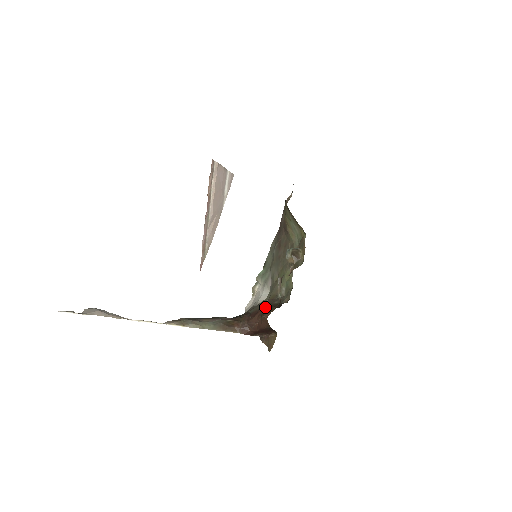
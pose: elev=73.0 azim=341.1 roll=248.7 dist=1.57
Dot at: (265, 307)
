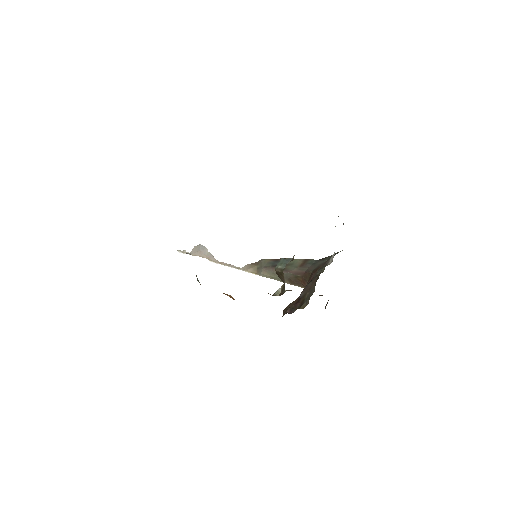
Dot at: occluded
